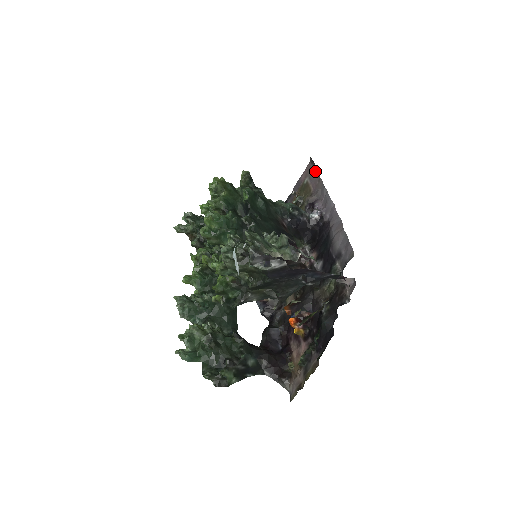
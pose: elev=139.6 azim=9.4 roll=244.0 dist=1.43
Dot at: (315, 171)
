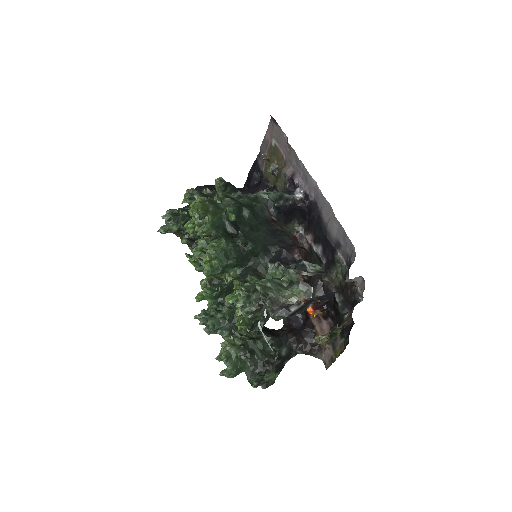
Dot at: (281, 134)
